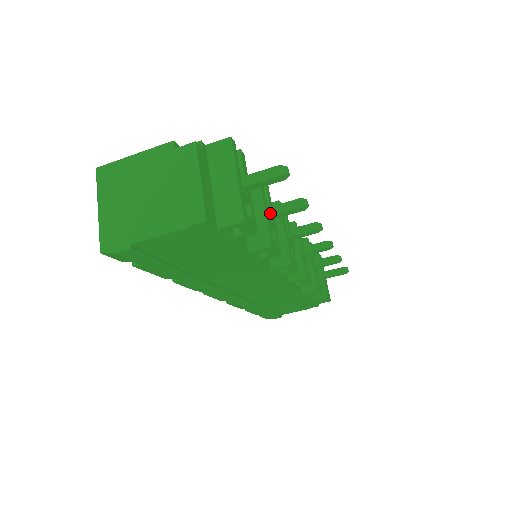
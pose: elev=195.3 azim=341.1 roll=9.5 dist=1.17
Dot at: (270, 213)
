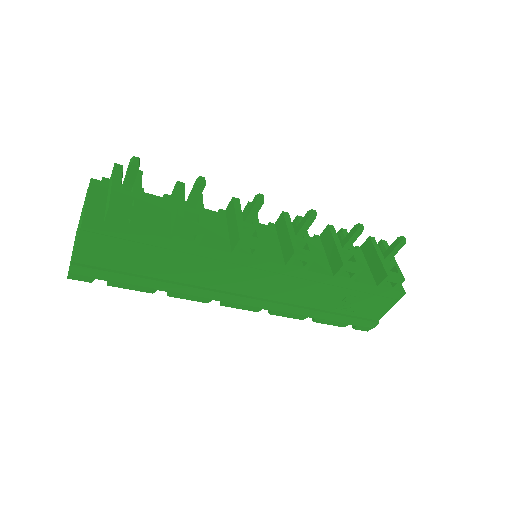
Dot at: (187, 203)
